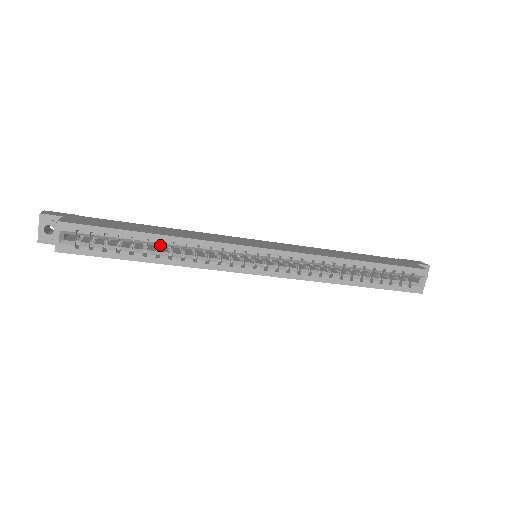
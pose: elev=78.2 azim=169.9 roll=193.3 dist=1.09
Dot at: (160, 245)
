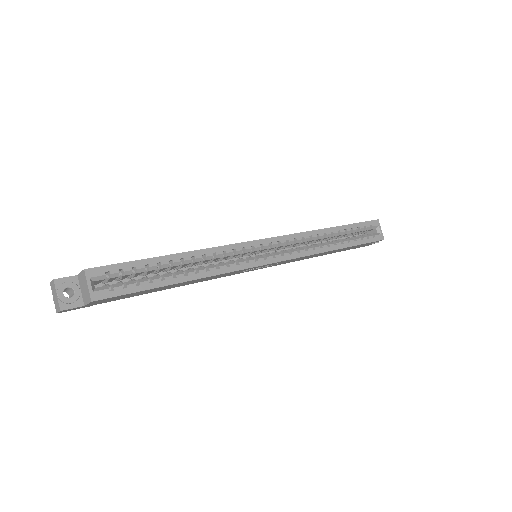
Dot at: occluded
